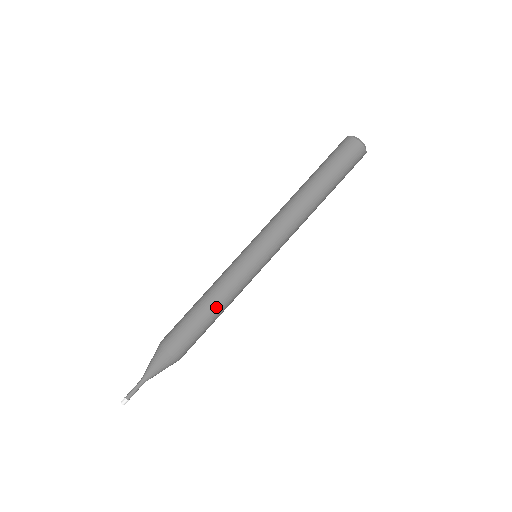
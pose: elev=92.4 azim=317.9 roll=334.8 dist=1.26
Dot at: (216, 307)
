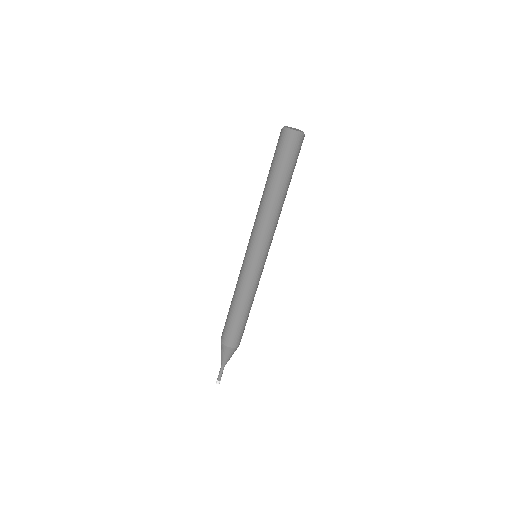
Dot at: (250, 305)
